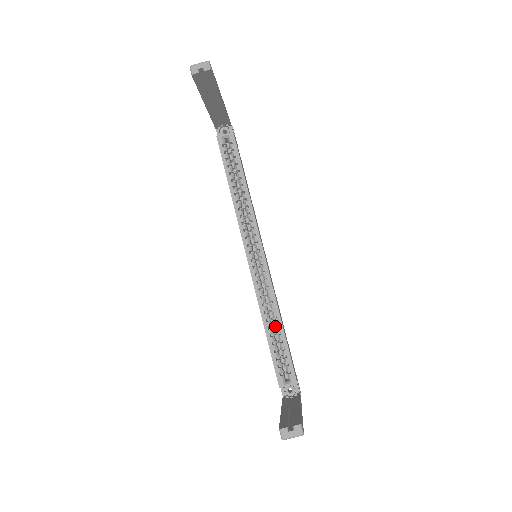
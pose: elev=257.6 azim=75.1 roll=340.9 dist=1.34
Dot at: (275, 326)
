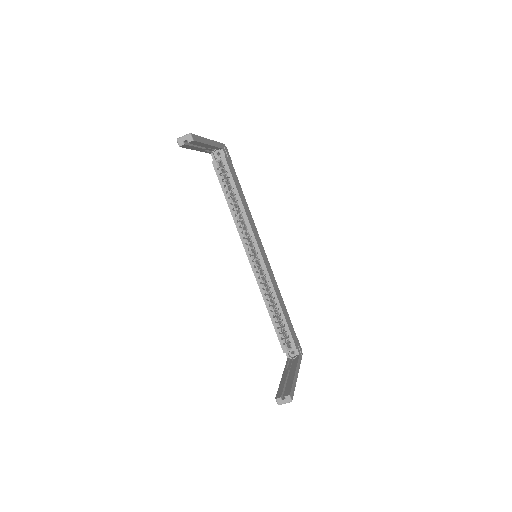
Dot at: occluded
